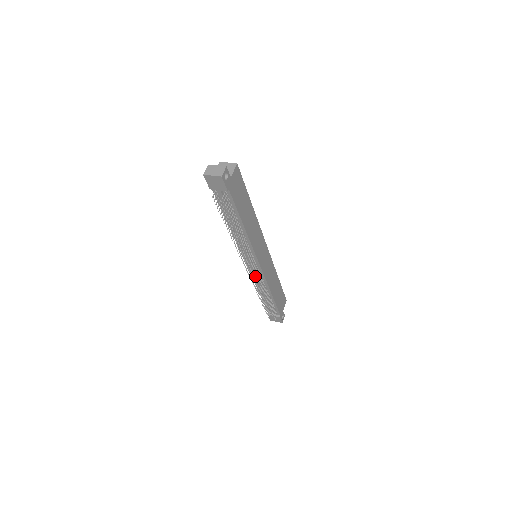
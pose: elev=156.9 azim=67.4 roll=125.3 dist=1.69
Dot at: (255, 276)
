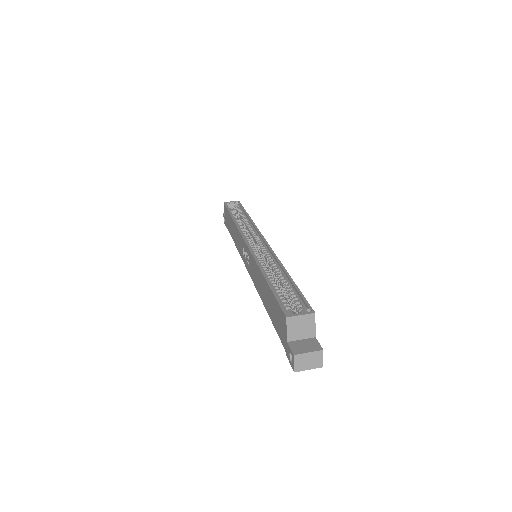
Dot at: occluded
